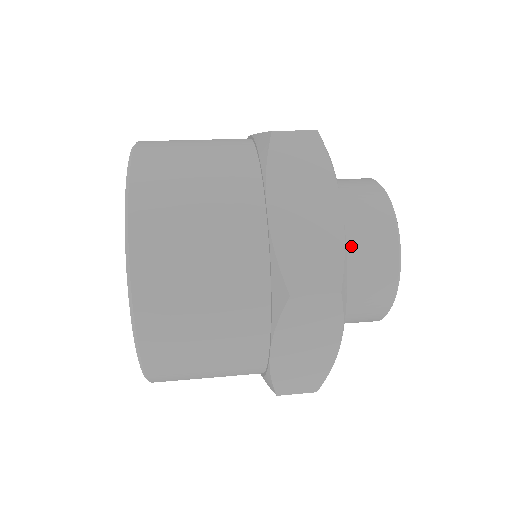
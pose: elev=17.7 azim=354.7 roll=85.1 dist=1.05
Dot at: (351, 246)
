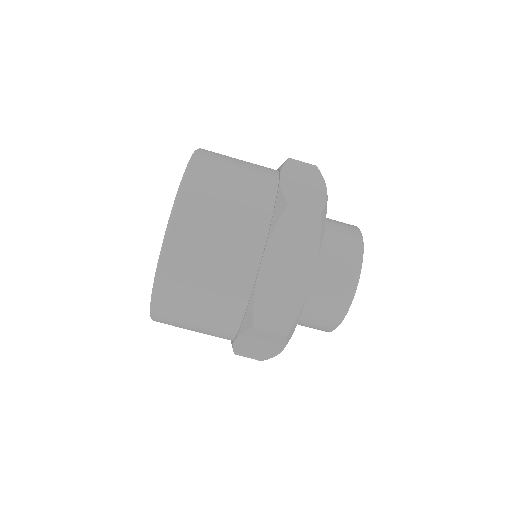
Dot at: (329, 234)
